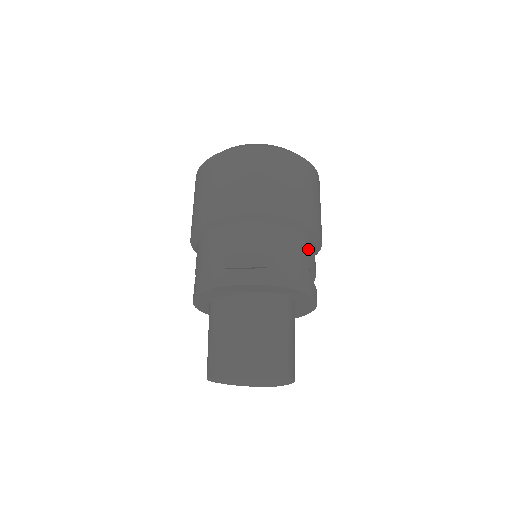
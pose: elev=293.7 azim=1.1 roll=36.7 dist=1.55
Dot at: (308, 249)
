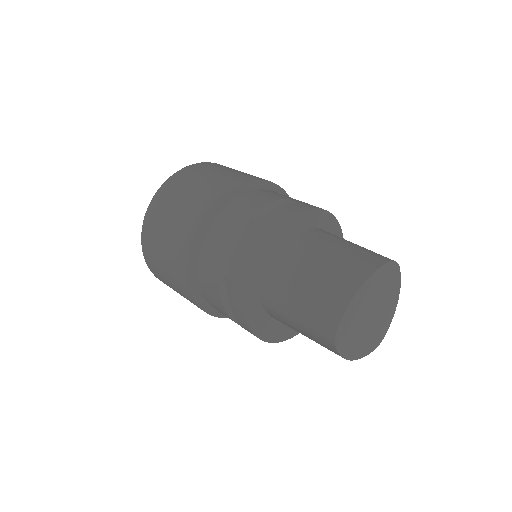
Dot at: occluded
